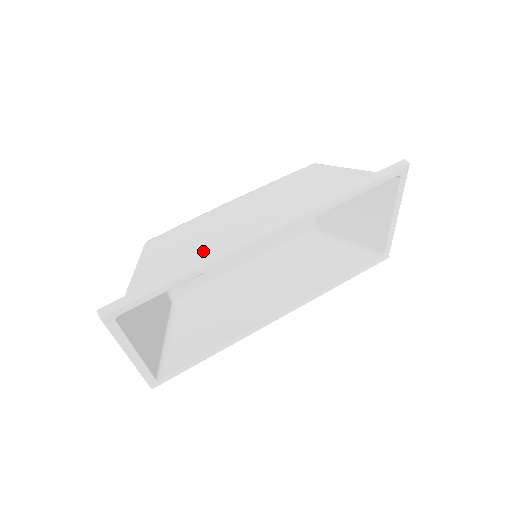
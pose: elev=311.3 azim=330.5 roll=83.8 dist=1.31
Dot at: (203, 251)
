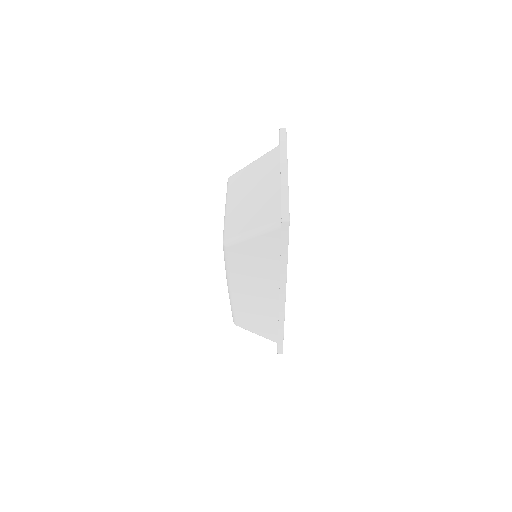
Dot at: occluded
